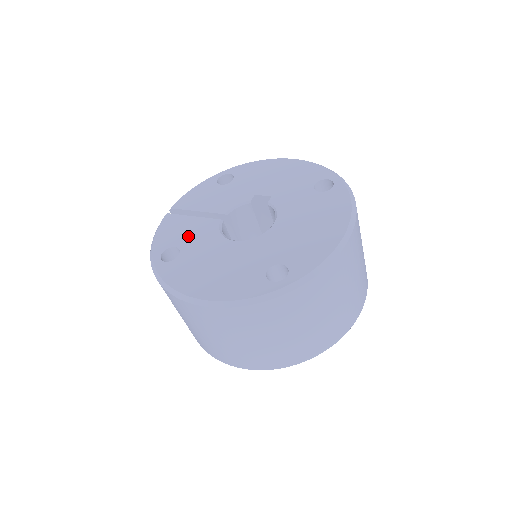
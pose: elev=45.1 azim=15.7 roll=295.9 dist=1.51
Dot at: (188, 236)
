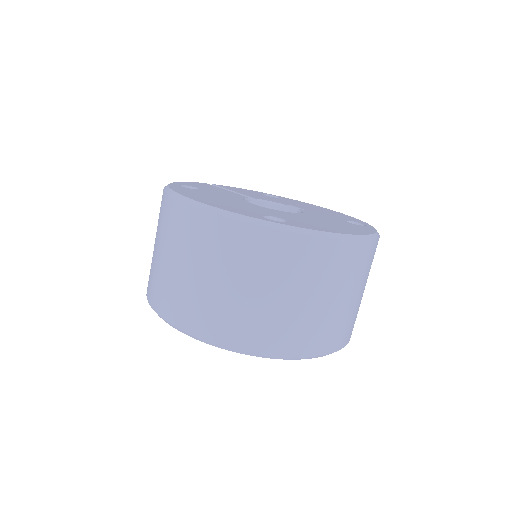
Dot at: (213, 190)
